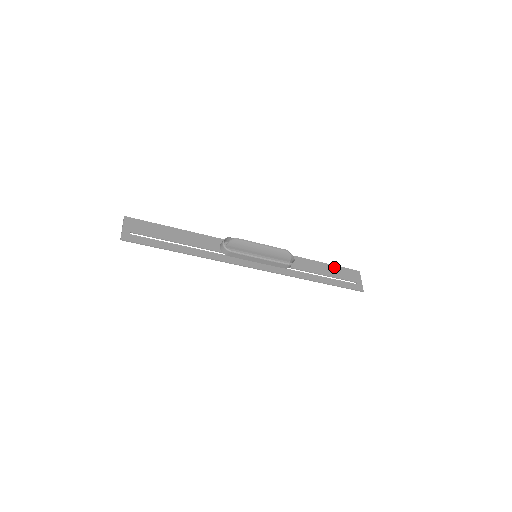
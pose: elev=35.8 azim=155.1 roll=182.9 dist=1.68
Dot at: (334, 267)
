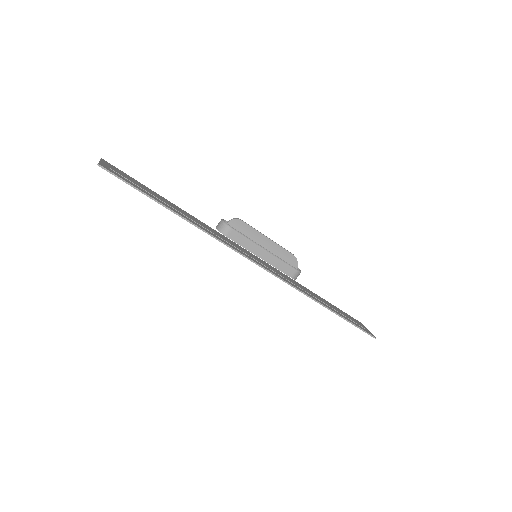
Dot at: (337, 308)
